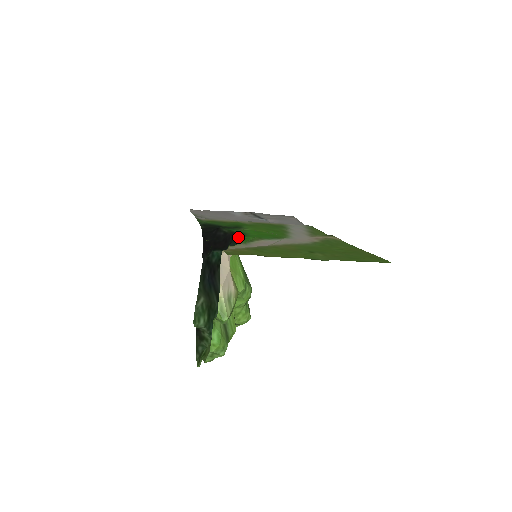
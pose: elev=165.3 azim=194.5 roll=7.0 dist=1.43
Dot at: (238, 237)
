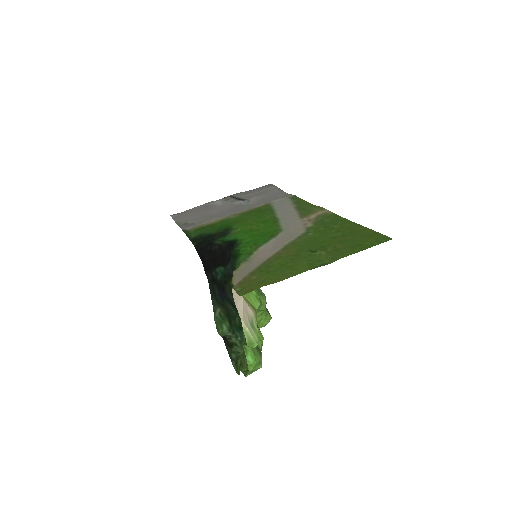
Dot at: (235, 251)
